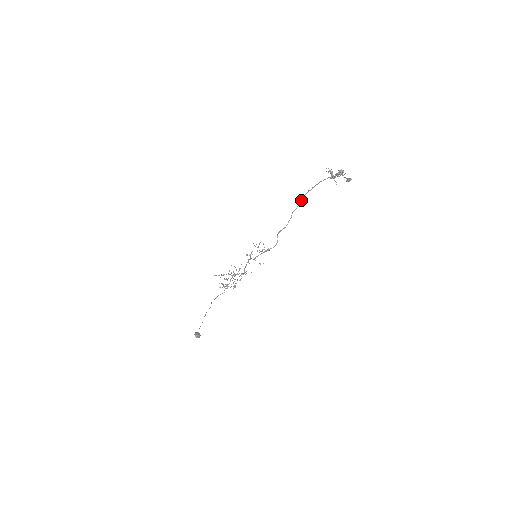
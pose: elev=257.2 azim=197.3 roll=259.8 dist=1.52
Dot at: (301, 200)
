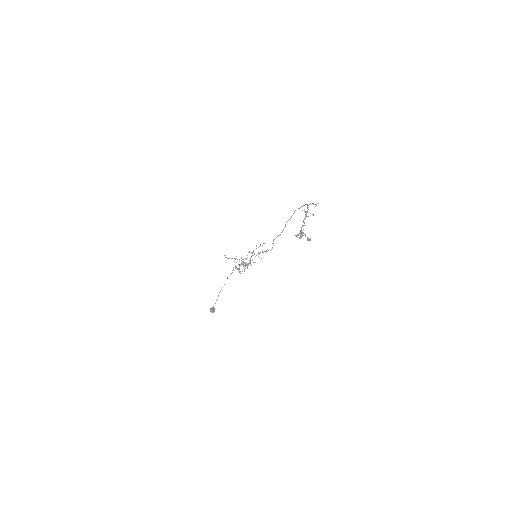
Dot at: occluded
